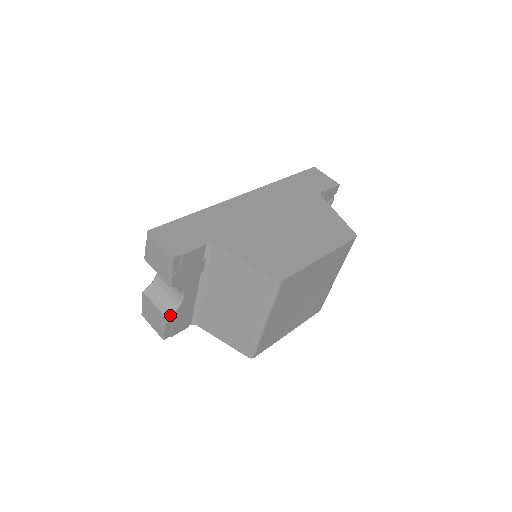
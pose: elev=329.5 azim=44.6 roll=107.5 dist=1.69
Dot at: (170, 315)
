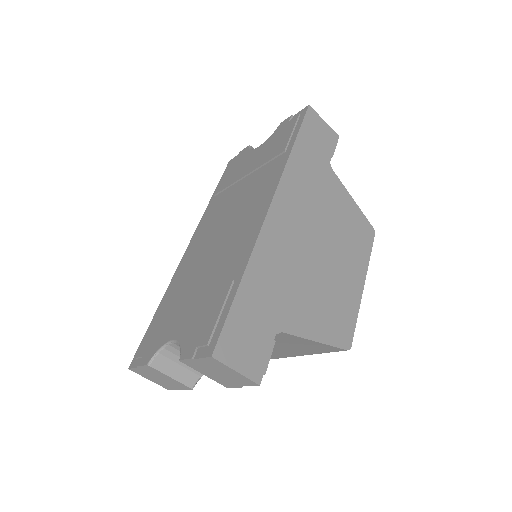
Dot at: (195, 384)
